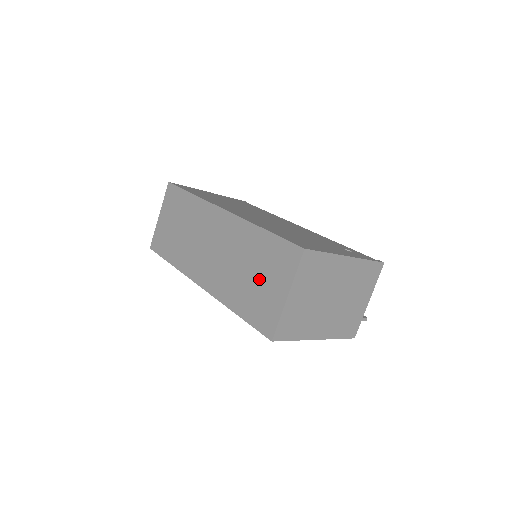
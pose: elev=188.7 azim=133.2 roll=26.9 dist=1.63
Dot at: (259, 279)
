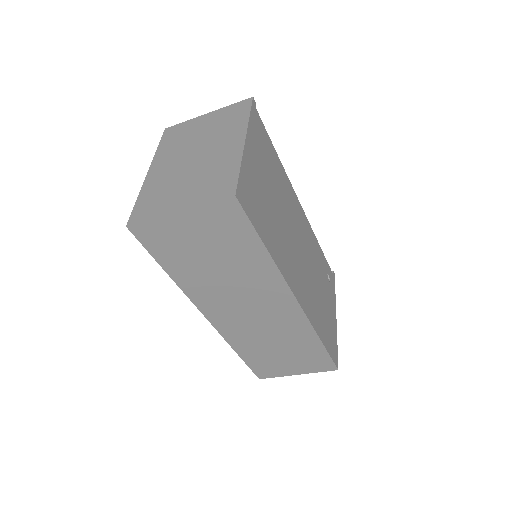
Dot at: (284, 357)
